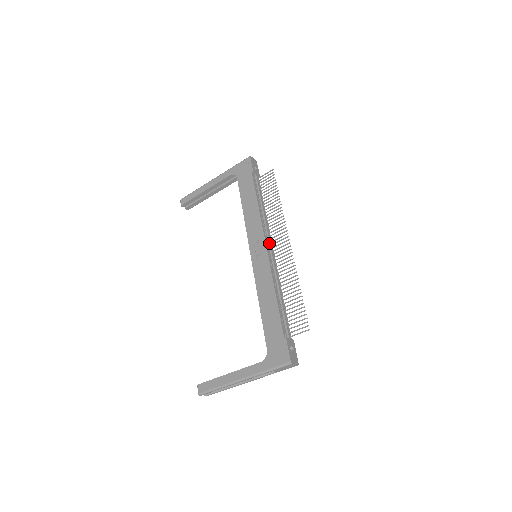
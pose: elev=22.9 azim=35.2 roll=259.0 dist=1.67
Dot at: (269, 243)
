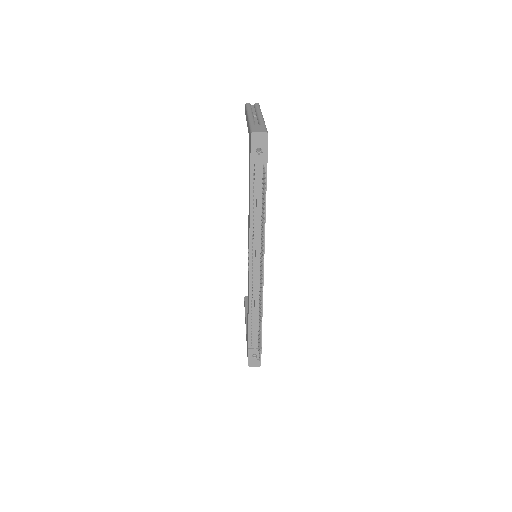
Dot at: (255, 261)
